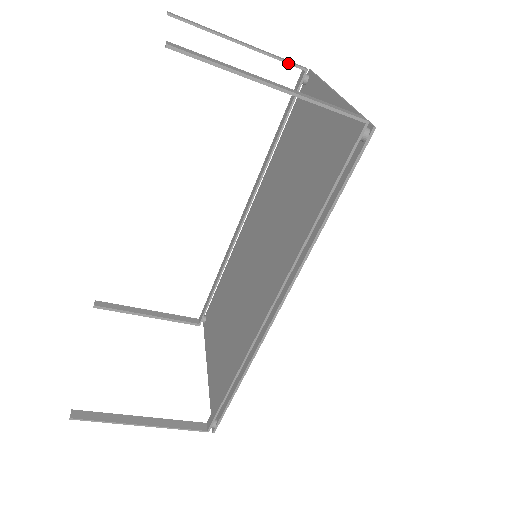
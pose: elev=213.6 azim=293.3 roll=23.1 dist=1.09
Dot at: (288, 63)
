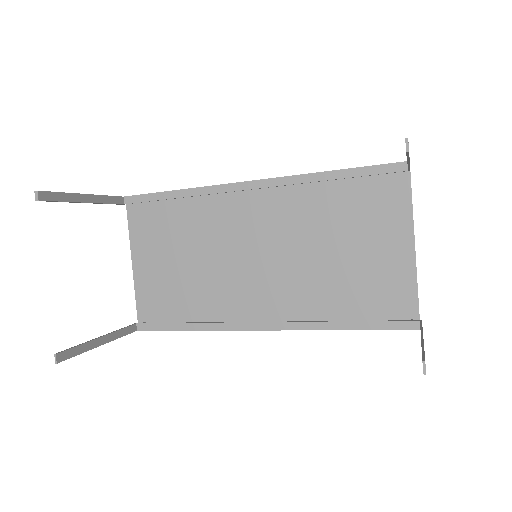
Dot at: (409, 168)
